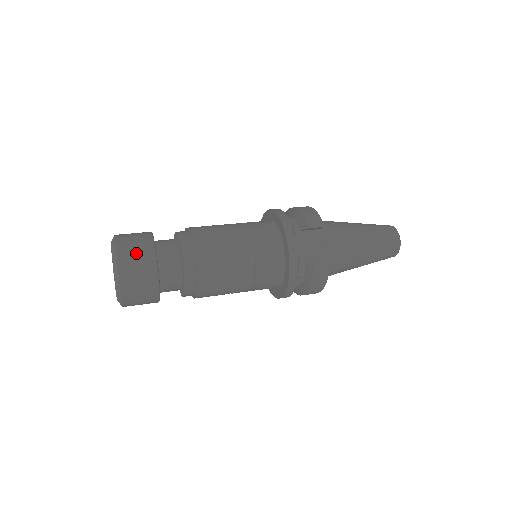
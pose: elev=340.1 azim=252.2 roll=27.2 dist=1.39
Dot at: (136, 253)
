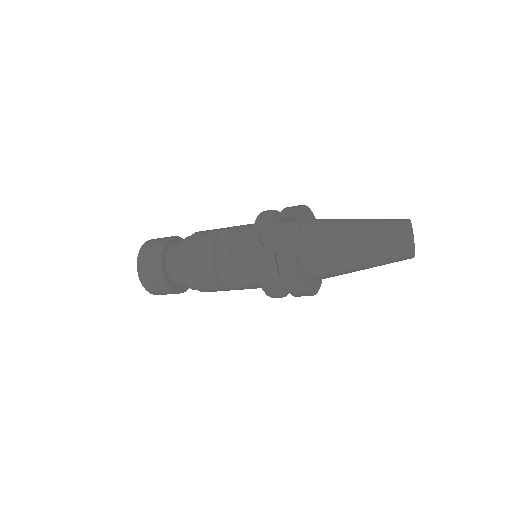
Dot at: (152, 246)
